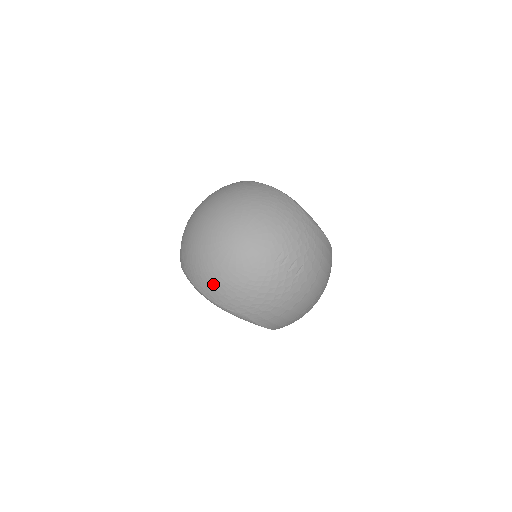
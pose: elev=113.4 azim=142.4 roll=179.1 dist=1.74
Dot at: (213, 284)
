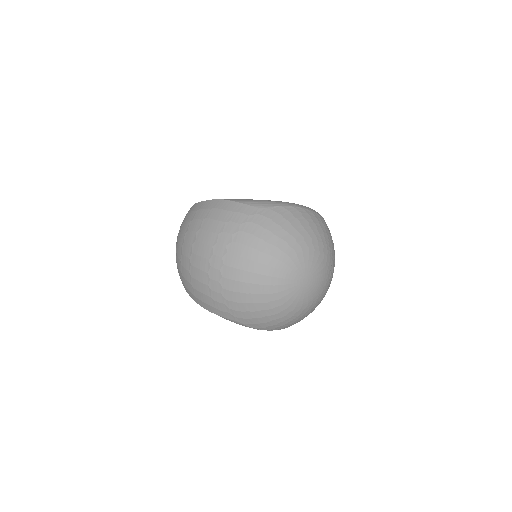
Dot at: (284, 323)
